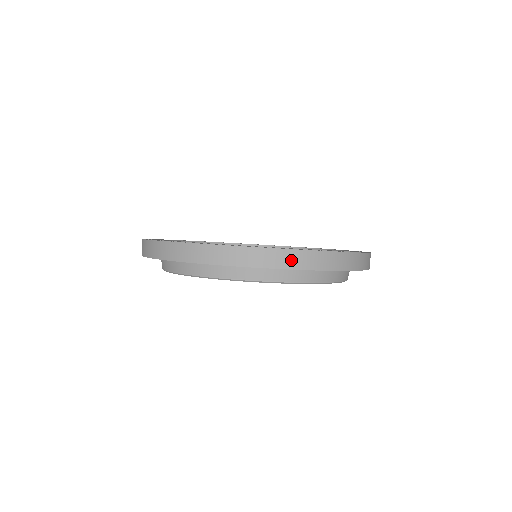
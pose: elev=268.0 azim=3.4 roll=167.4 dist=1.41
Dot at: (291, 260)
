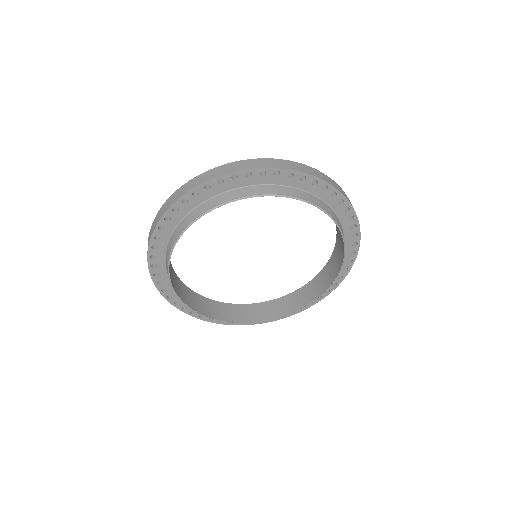
Dot at: (289, 165)
